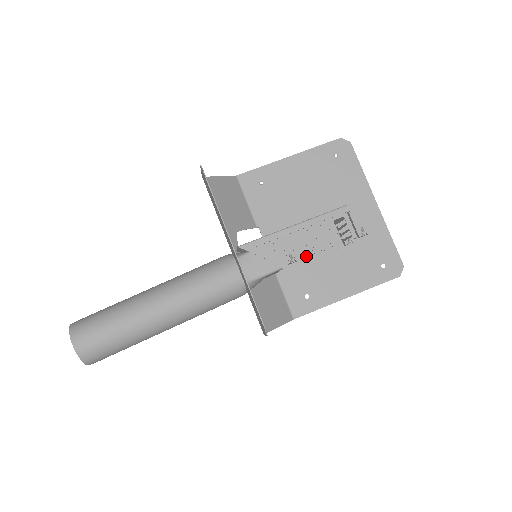
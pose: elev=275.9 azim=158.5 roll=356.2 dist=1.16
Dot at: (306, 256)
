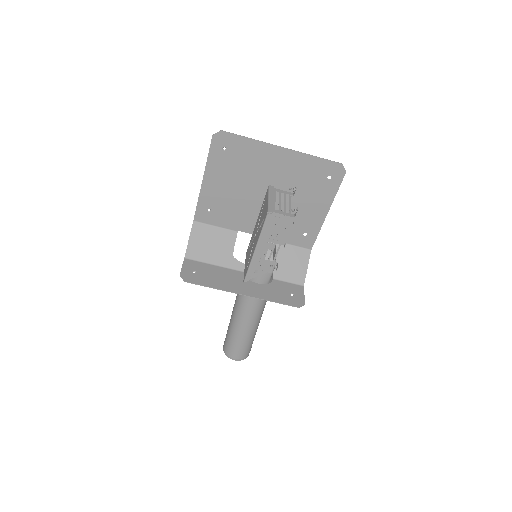
Dot at: occluded
